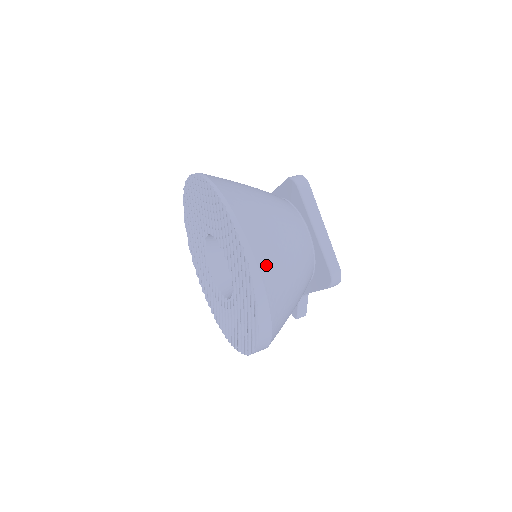
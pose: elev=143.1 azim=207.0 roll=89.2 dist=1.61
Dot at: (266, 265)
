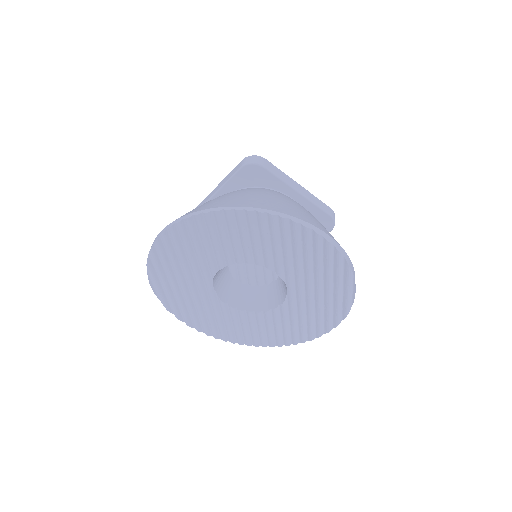
Dot at: occluded
